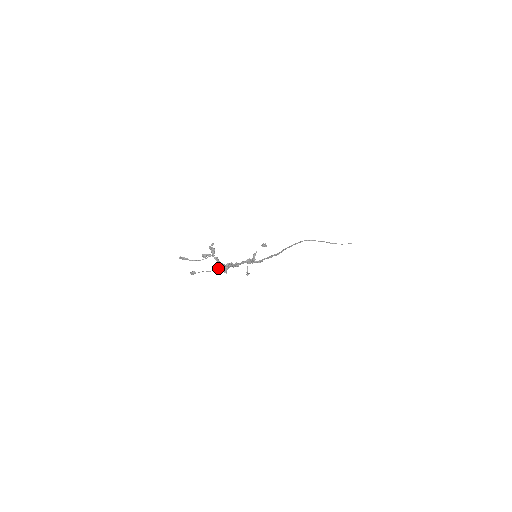
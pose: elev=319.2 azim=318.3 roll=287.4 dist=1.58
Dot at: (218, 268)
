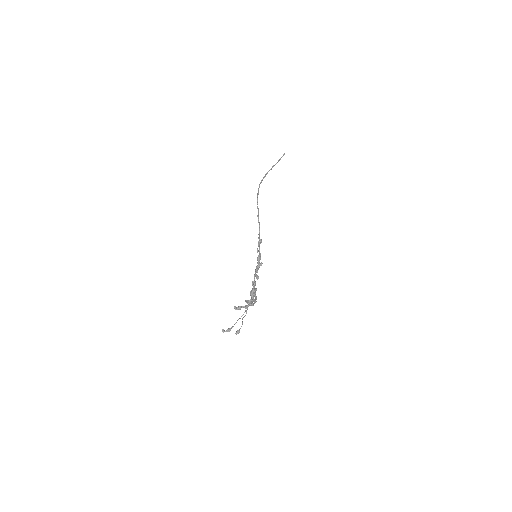
Dot at: occluded
